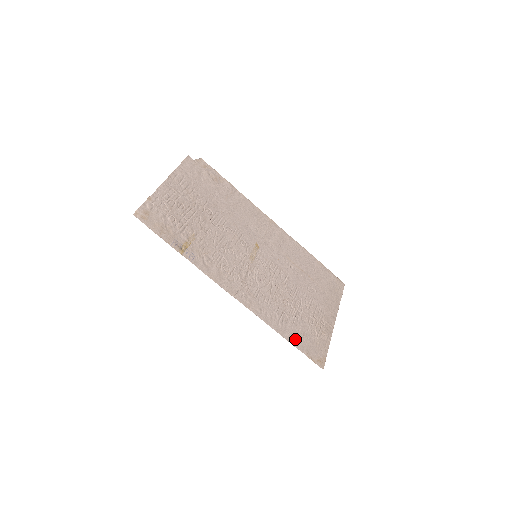
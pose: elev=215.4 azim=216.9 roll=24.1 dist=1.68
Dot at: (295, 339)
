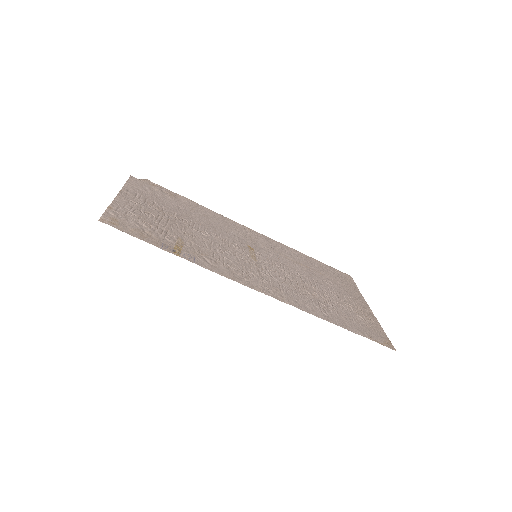
Dot at: (349, 326)
